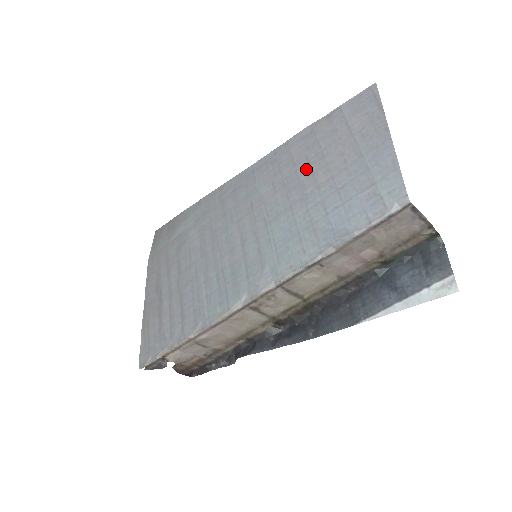
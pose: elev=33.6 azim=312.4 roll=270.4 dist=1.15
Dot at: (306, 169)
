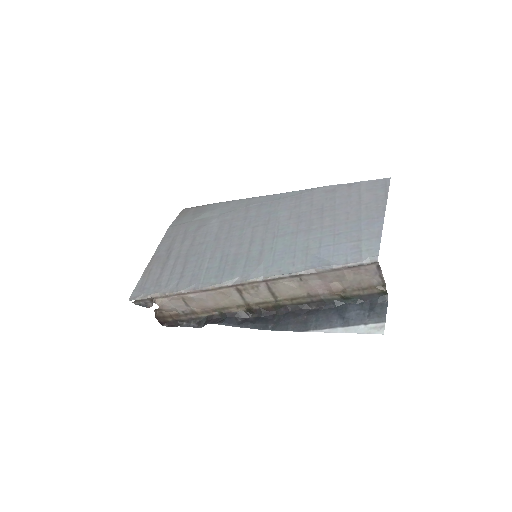
Dot at: (319, 212)
